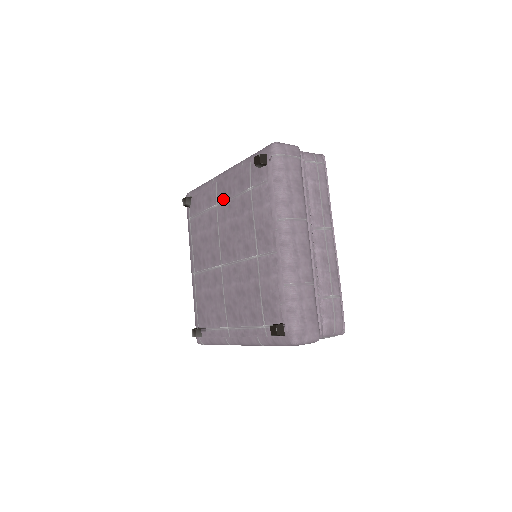
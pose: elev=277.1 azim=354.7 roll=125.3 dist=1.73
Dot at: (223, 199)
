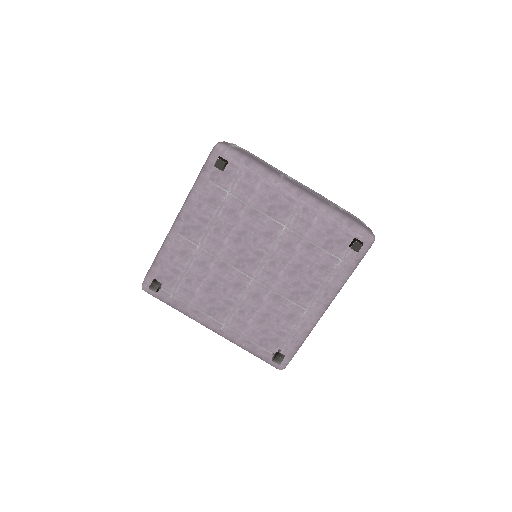
Dot at: (202, 234)
